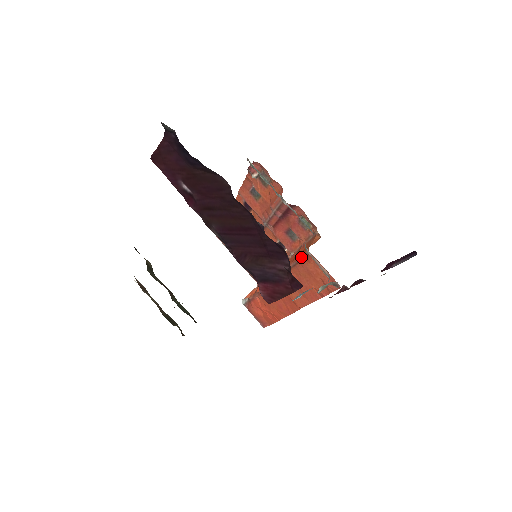
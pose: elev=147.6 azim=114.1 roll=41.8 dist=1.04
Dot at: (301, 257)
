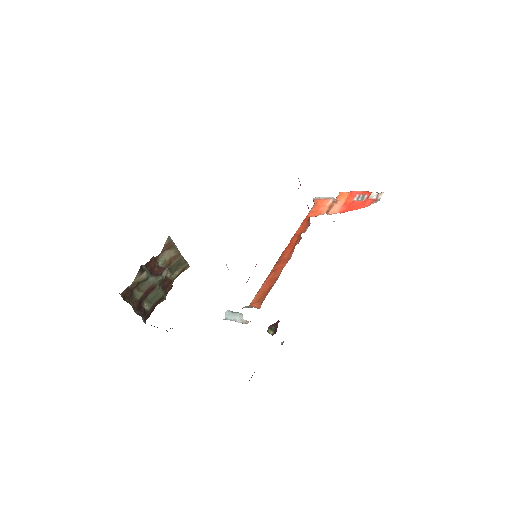
Dot at: (254, 297)
